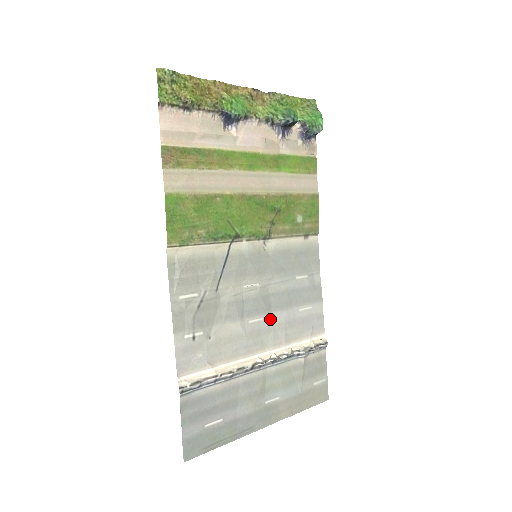
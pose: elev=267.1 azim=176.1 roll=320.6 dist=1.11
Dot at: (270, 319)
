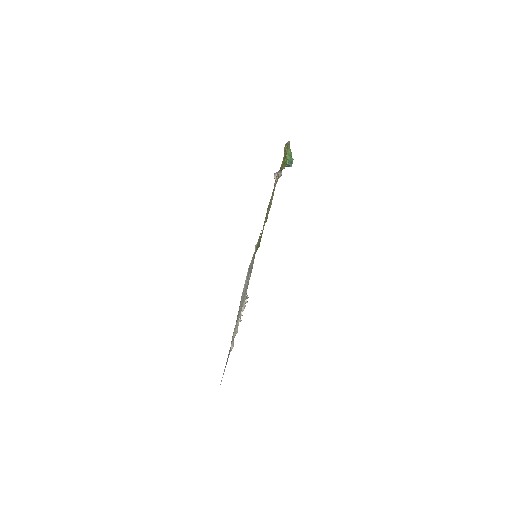
Dot at: occluded
